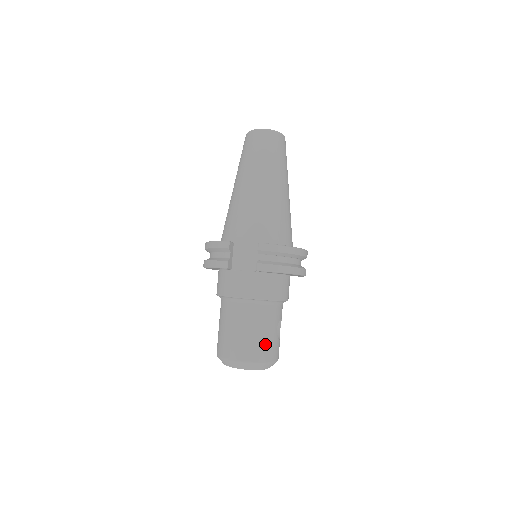
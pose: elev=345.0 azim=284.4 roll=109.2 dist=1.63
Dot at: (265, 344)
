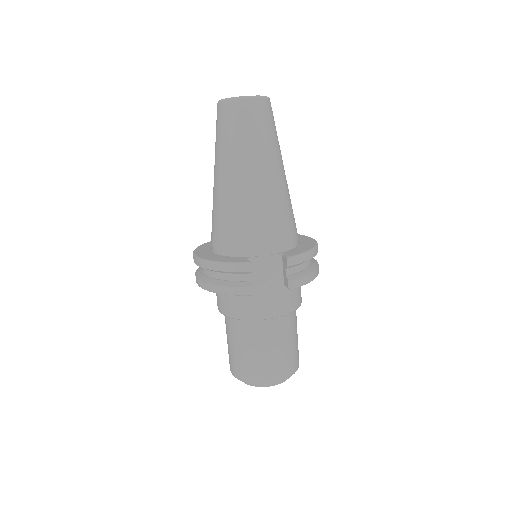
Dot at: (293, 354)
